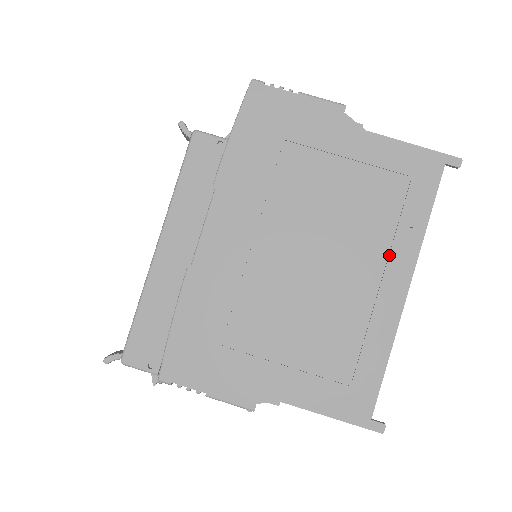
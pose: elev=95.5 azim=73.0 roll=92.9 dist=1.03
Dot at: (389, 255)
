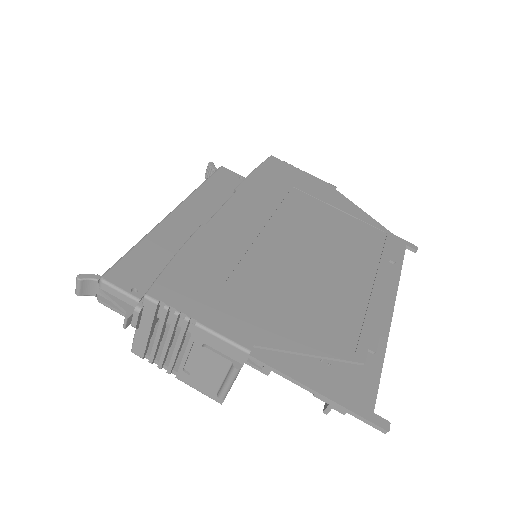
Dot at: (378, 270)
